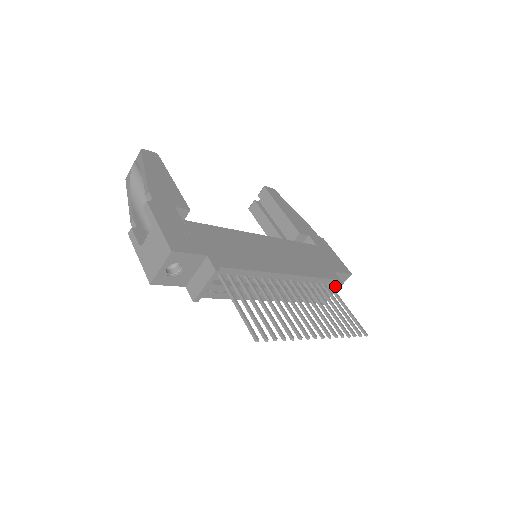
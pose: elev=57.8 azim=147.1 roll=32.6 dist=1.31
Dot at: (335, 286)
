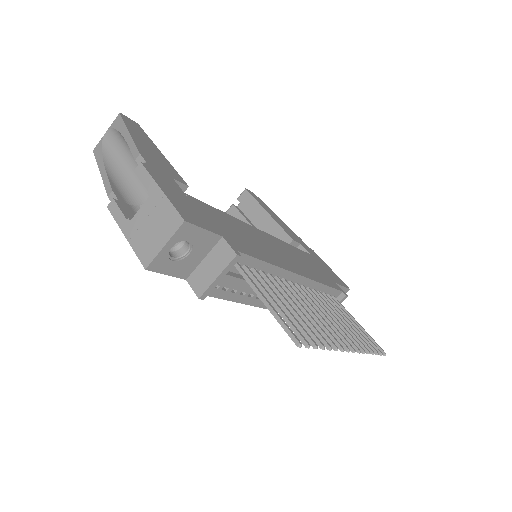
Dot at: (339, 299)
